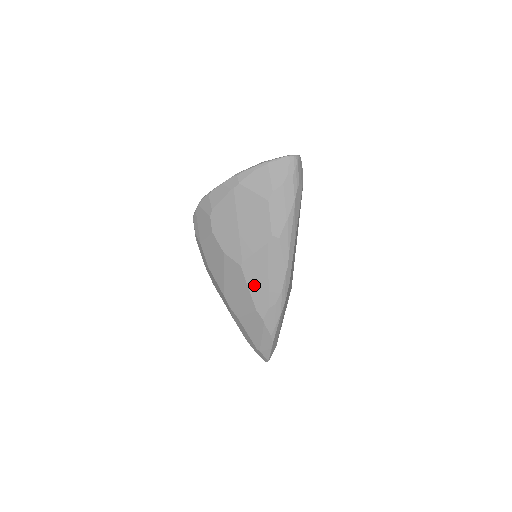
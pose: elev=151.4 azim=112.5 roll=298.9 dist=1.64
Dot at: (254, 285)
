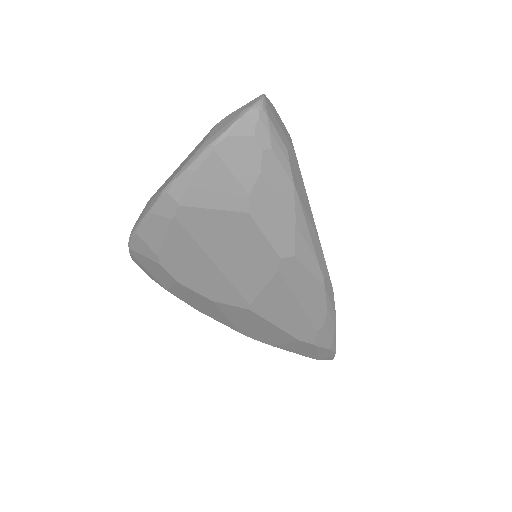
Dot at: (282, 320)
